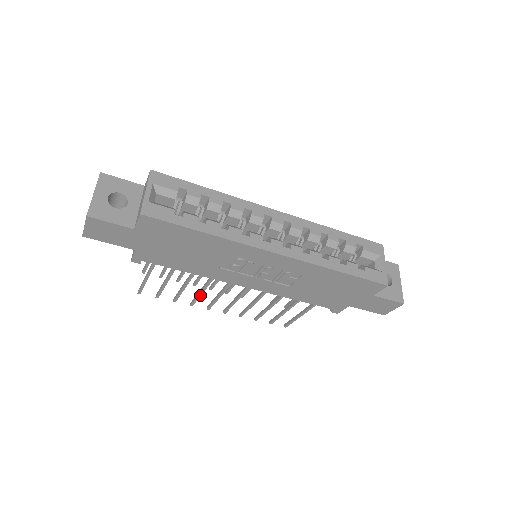
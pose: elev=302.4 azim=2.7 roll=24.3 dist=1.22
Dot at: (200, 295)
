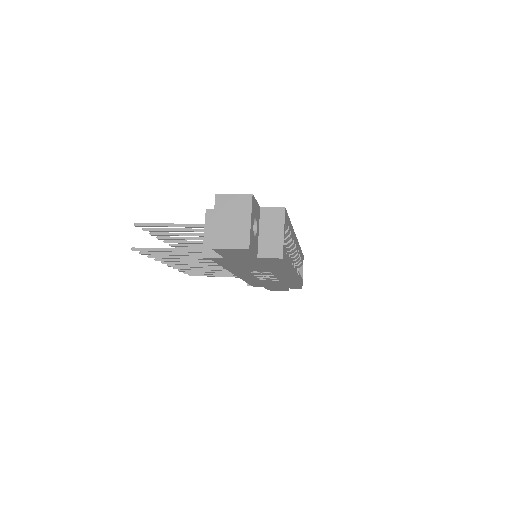
Dot at: (181, 261)
